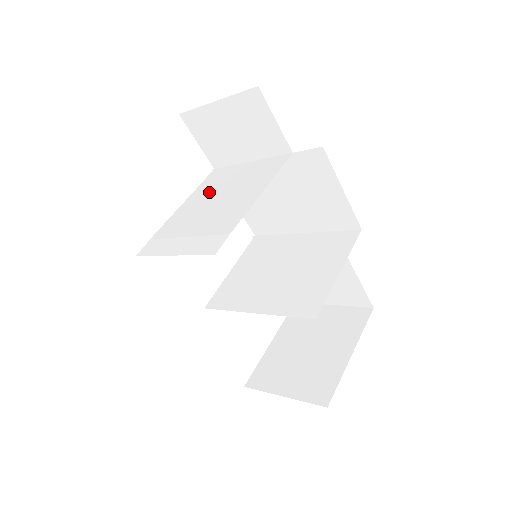
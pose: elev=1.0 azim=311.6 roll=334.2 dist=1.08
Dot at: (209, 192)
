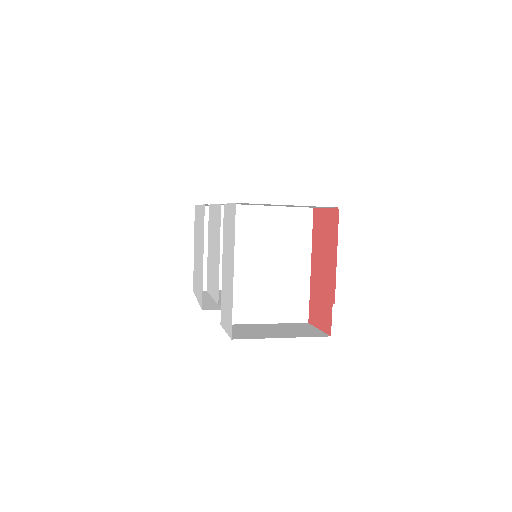
Dot at: (248, 246)
